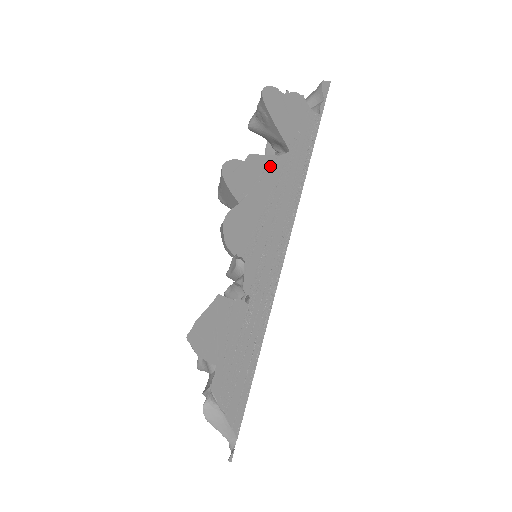
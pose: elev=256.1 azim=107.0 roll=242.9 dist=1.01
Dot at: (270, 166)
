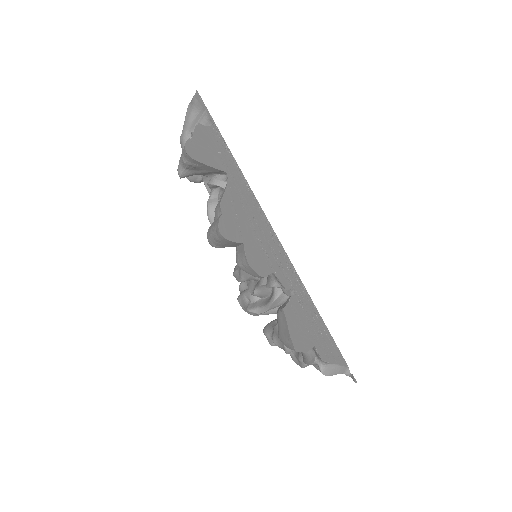
Dot at: (231, 197)
